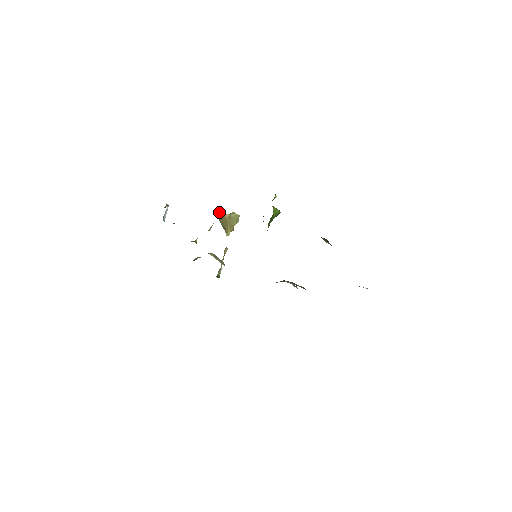
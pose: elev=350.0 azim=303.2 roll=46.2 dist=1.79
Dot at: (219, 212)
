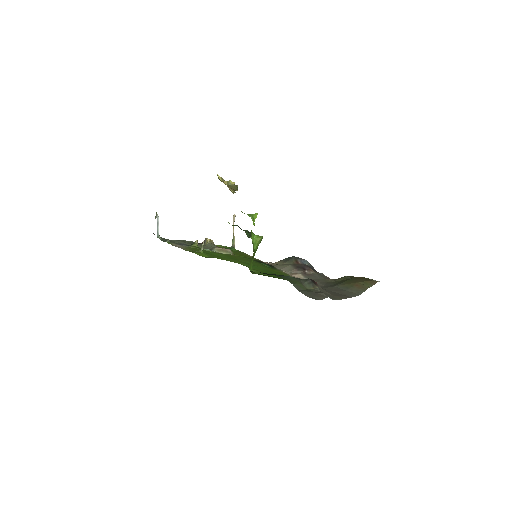
Dot at: occluded
